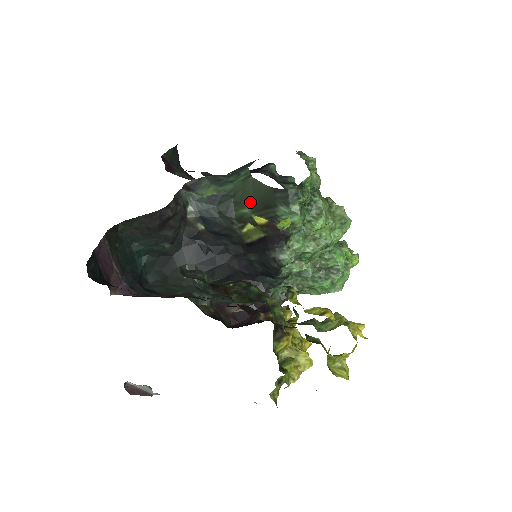
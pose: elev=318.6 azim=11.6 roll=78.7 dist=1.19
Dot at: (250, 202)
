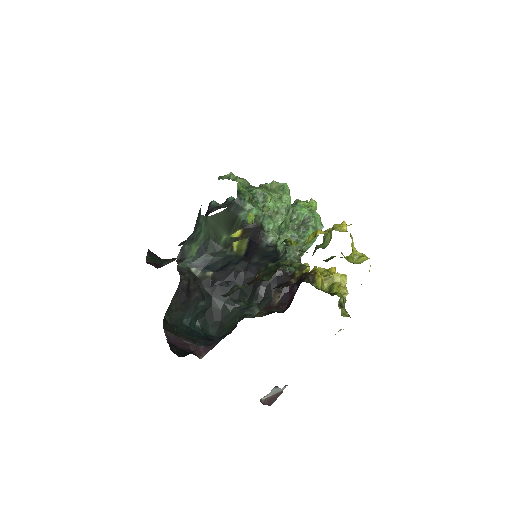
Dot at: (221, 231)
